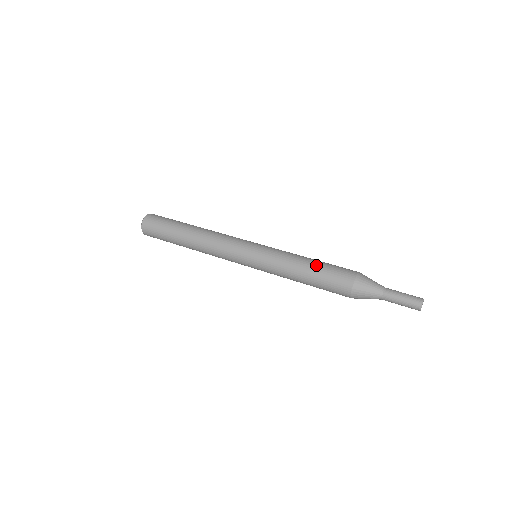
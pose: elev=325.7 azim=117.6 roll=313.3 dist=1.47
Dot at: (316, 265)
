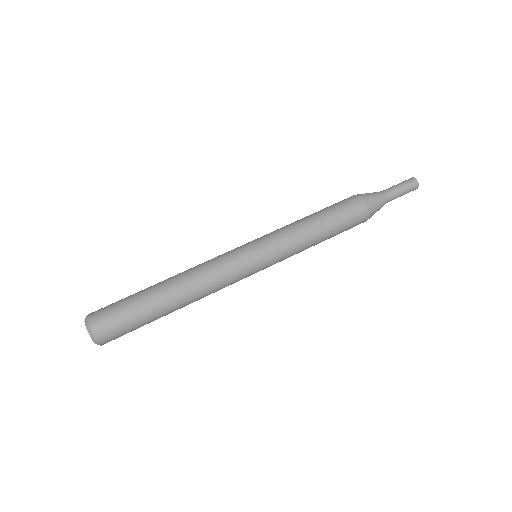
Dot at: (328, 220)
